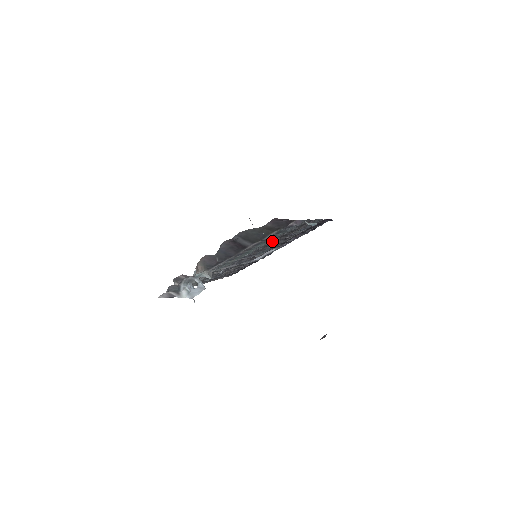
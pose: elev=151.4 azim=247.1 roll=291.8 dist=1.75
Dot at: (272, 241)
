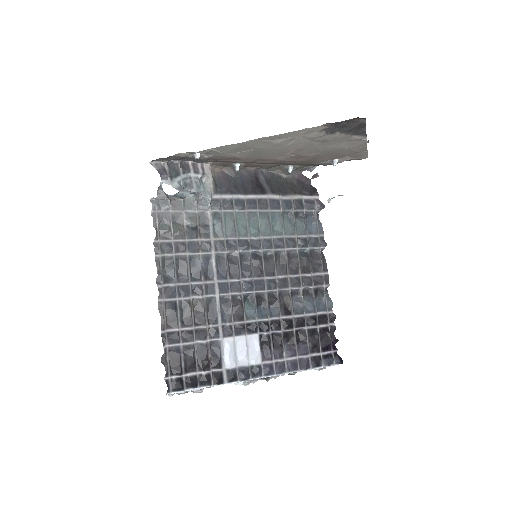
Dot at: (281, 246)
